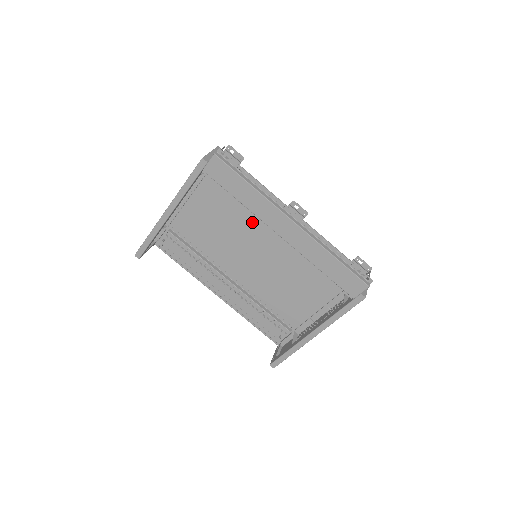
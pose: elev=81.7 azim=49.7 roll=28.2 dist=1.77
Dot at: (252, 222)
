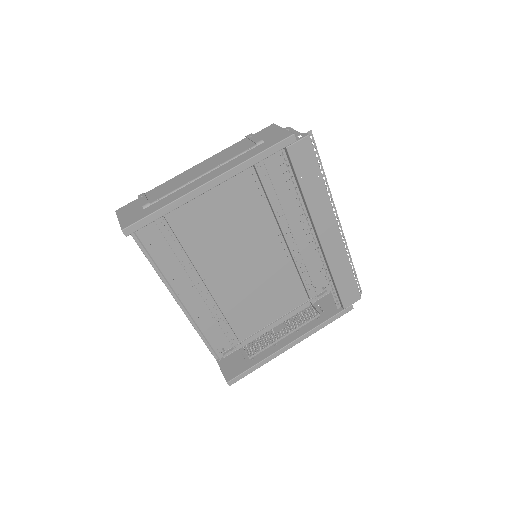
Dot at: (263, 217)
